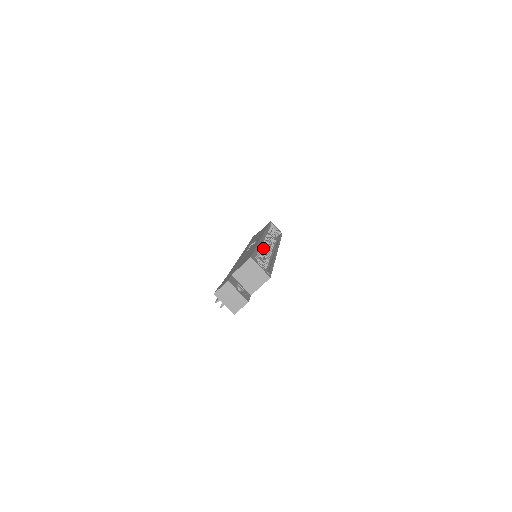
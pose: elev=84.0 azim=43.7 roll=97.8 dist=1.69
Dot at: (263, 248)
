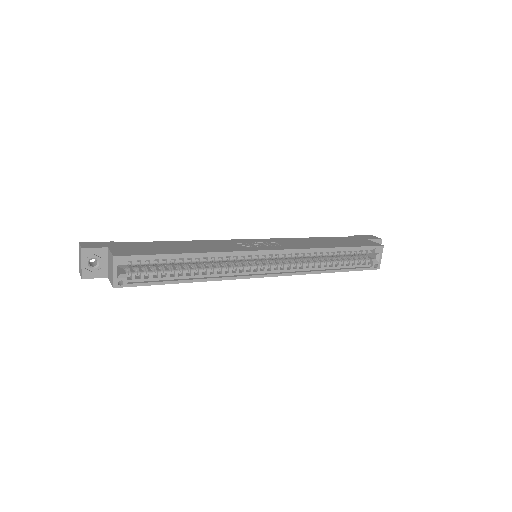
Dot at: (224, 260)
